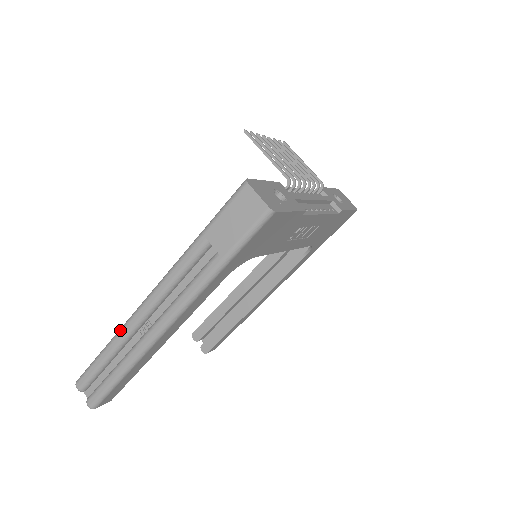
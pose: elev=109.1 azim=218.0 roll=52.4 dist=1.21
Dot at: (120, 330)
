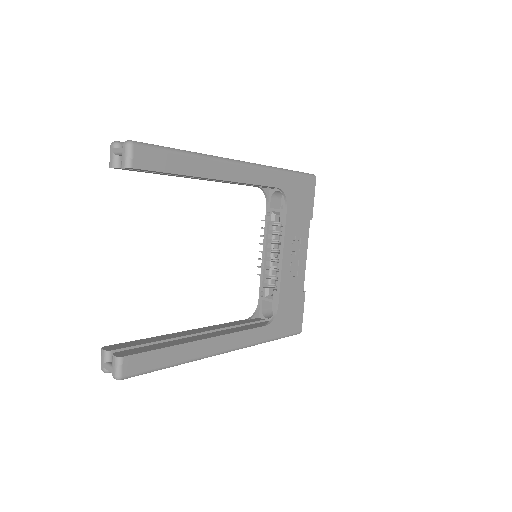
Dot at: occluded
